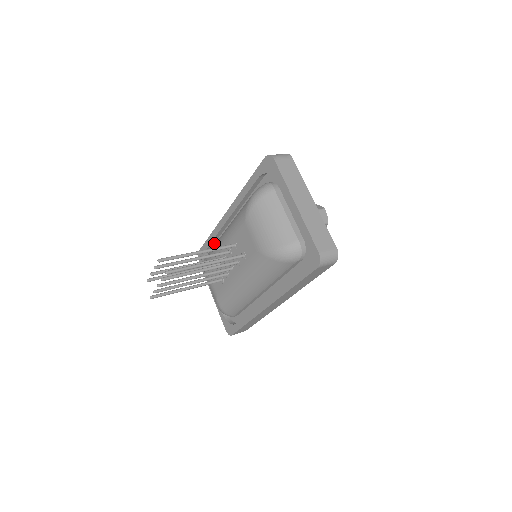
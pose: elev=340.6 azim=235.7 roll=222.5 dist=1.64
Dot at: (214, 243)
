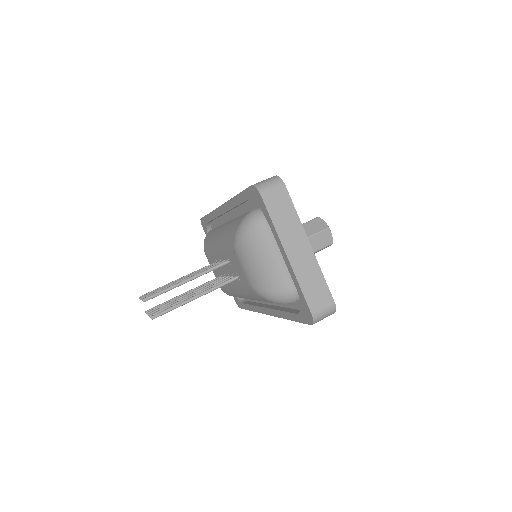
Dot at: (214, 219)
